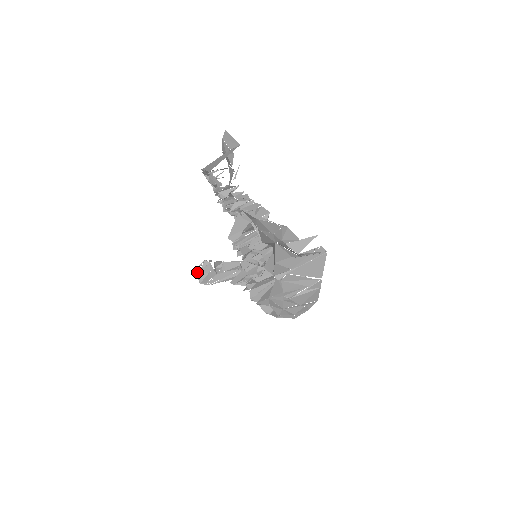
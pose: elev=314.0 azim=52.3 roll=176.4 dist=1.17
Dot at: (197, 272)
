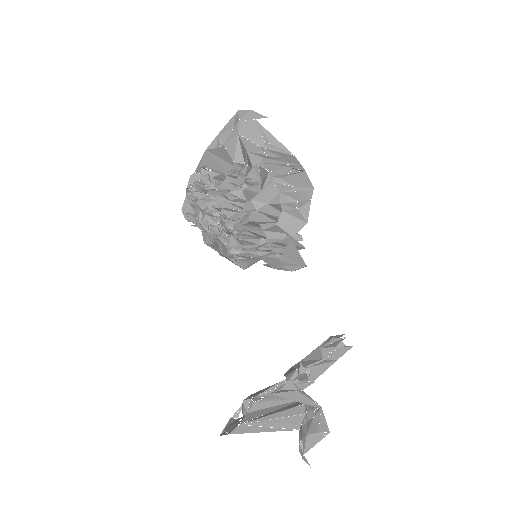
Dot at: (223, 434)
